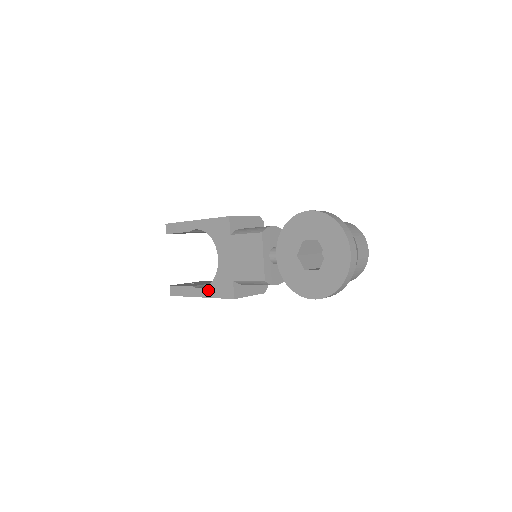
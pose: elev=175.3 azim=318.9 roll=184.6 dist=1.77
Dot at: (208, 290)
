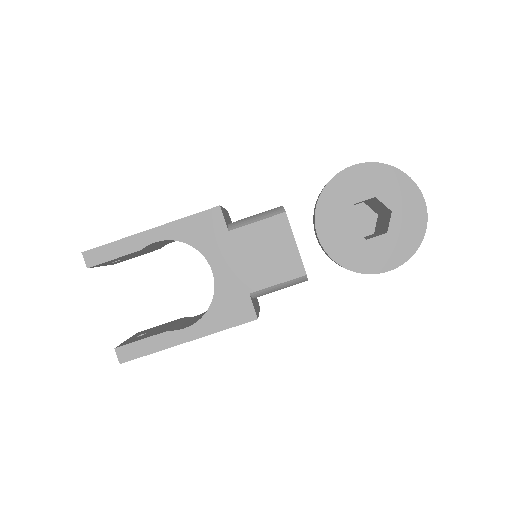
Dot at: (203, 325)
